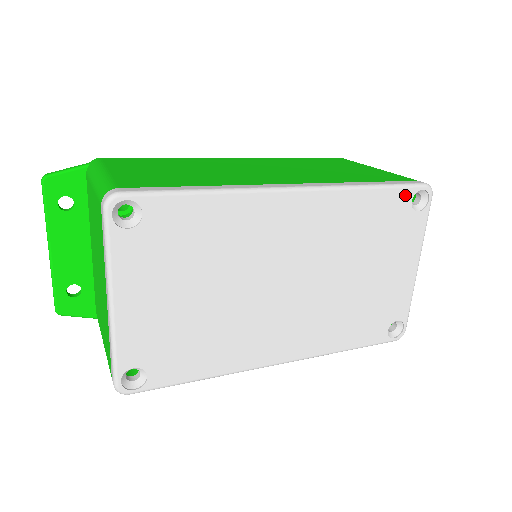
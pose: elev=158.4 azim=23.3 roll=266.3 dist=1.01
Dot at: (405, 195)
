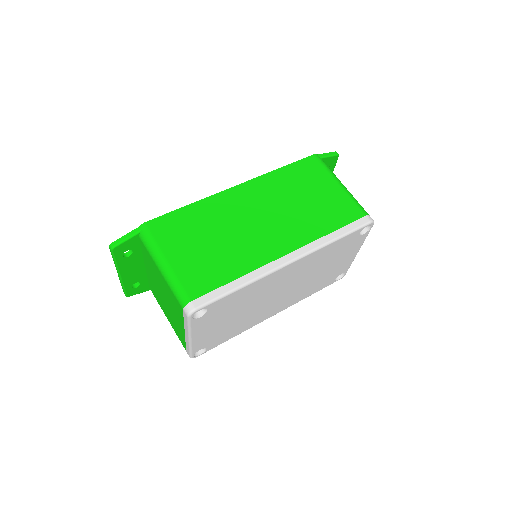
Dot at: (356, 233)
